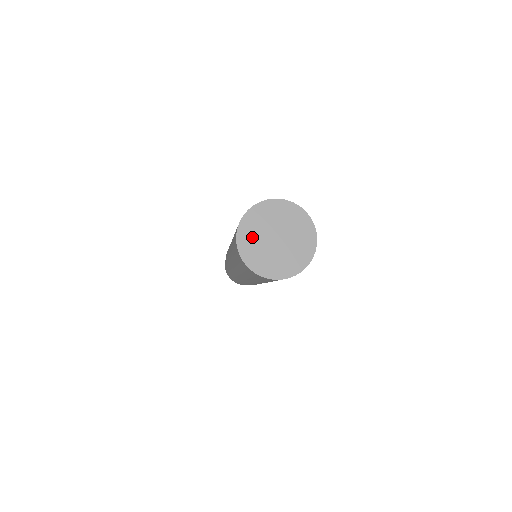
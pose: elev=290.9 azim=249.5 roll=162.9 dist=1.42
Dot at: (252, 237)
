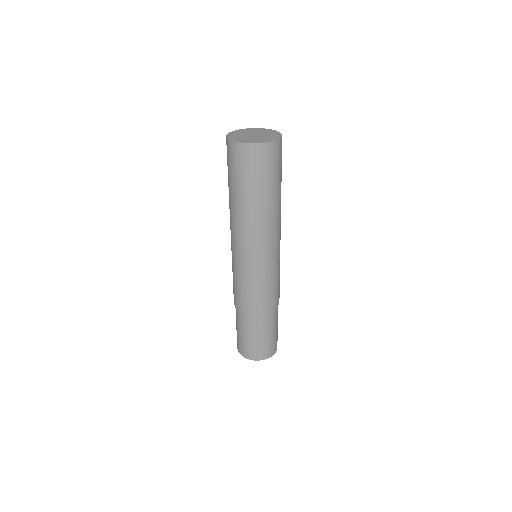
Dot at: (240, 133)
